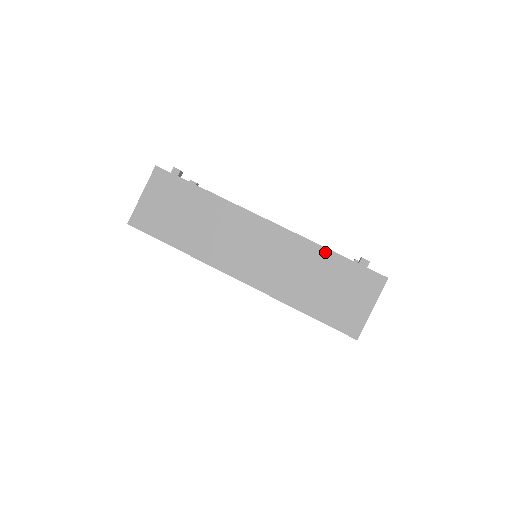
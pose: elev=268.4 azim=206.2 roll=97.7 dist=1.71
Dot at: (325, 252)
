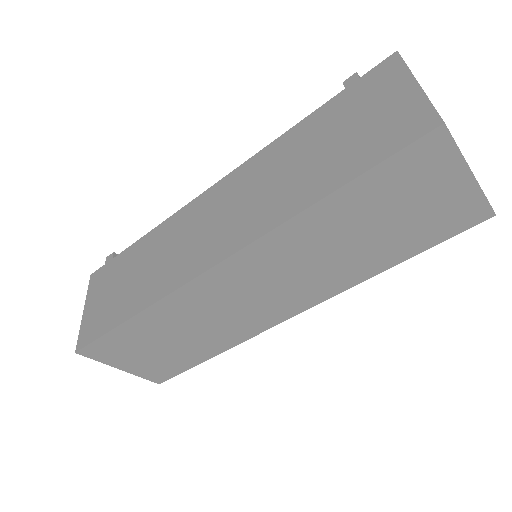
Dot at: (296, 129)
